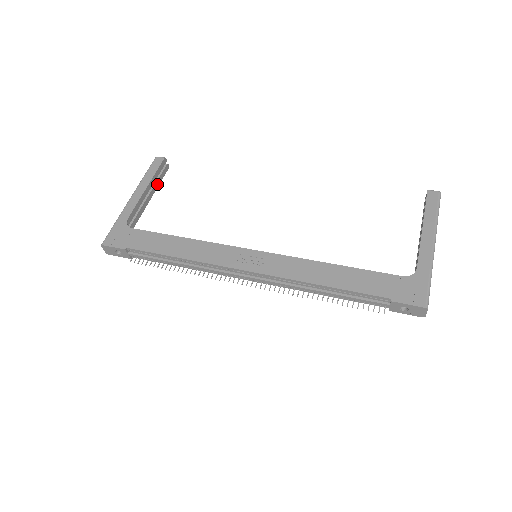
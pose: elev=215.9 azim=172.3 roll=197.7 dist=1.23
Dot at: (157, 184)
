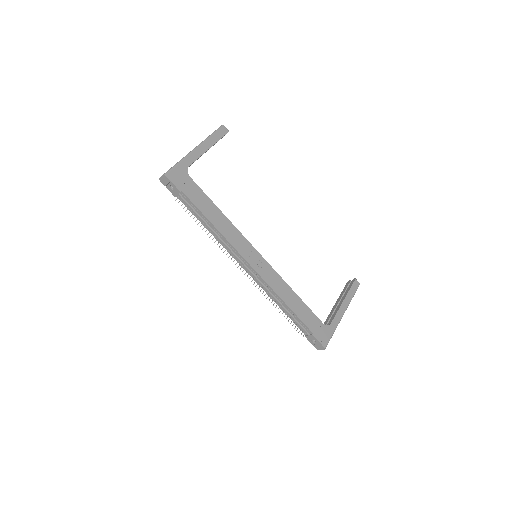
Dot at: occluded
